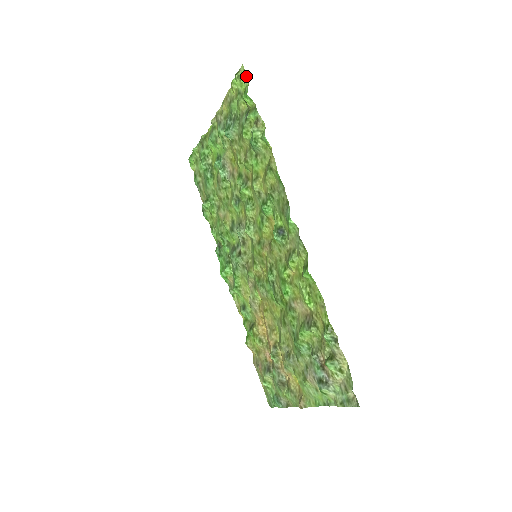
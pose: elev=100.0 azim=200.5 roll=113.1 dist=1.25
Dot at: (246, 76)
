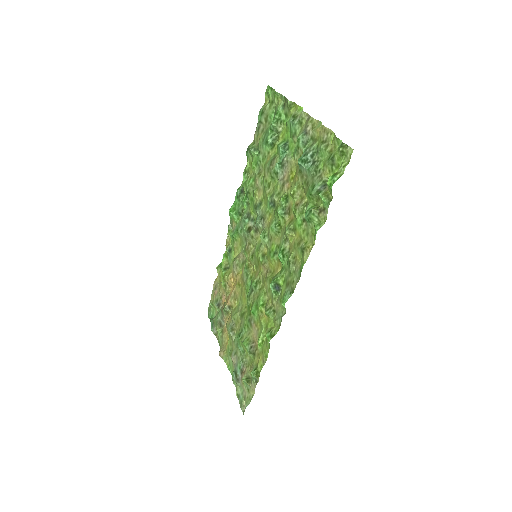
Dot at: (347, 162)
